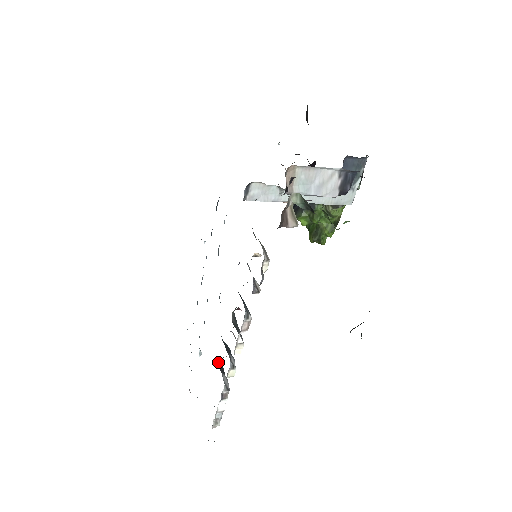
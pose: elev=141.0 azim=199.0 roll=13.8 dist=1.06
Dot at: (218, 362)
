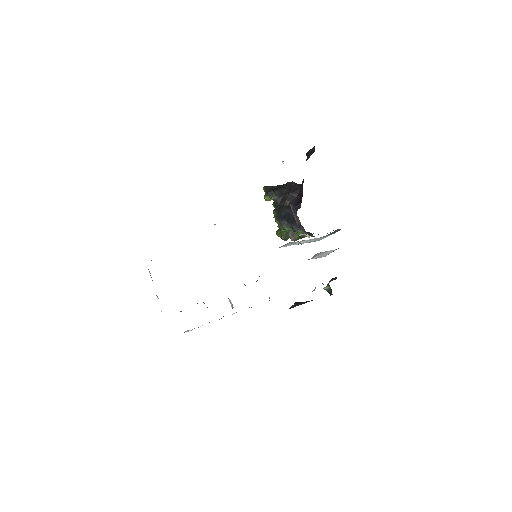
Dot at: (204, 303)
